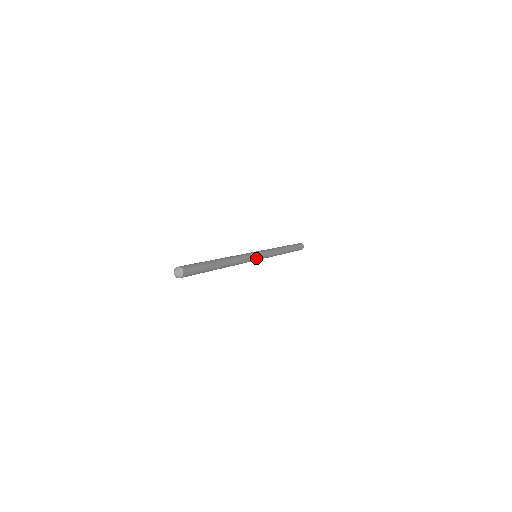
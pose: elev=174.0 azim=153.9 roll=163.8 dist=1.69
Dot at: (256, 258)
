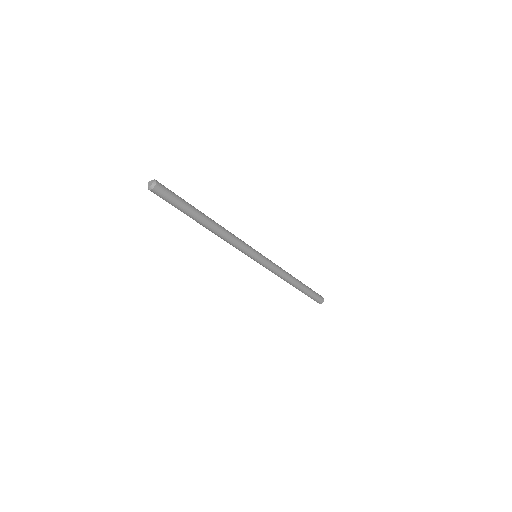
Dot at: (252, 256)
